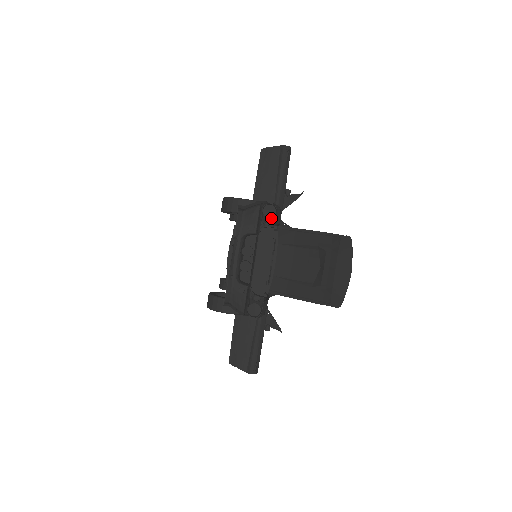
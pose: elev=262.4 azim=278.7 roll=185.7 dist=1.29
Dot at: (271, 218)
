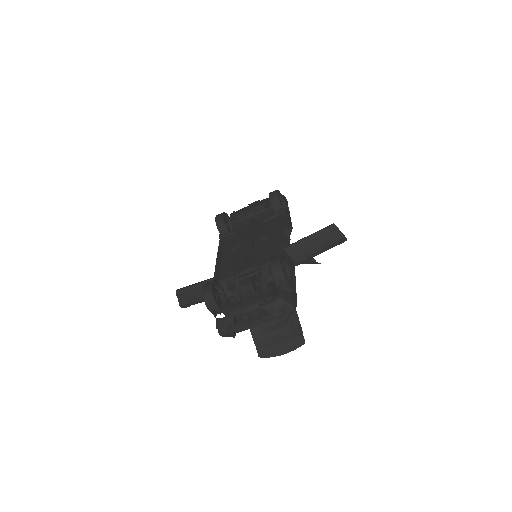
Dot at: (286, 312)
